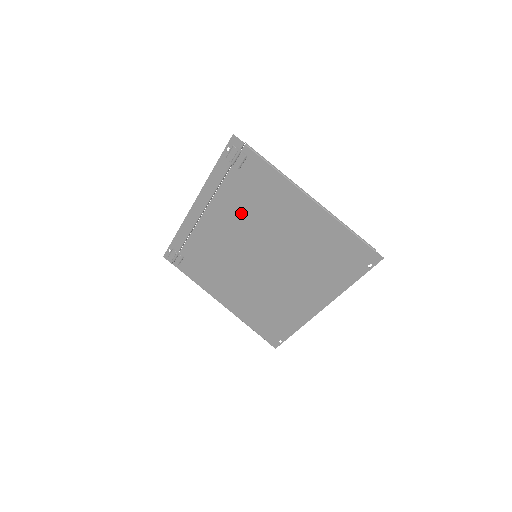
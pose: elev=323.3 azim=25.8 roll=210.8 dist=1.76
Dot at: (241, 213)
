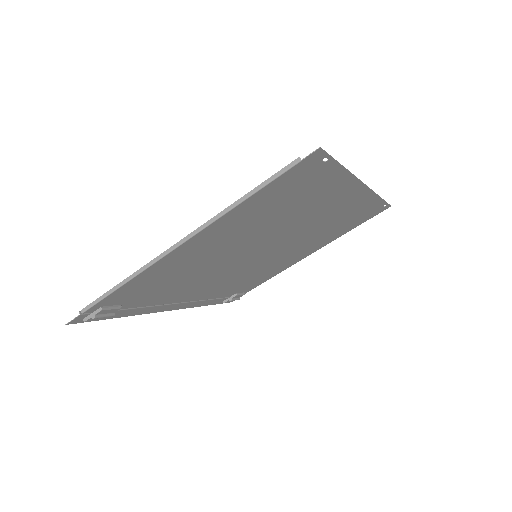
Dot at: (190, 284)
